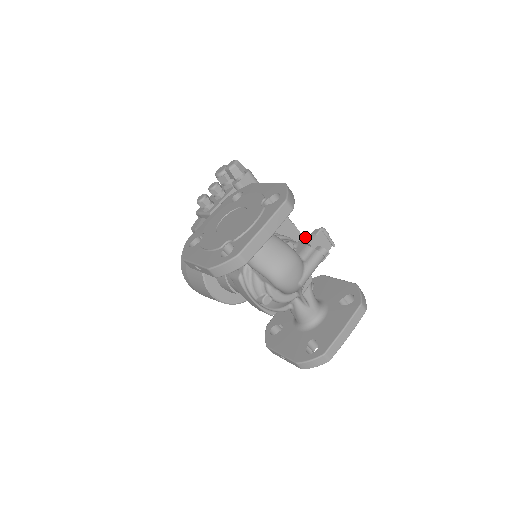
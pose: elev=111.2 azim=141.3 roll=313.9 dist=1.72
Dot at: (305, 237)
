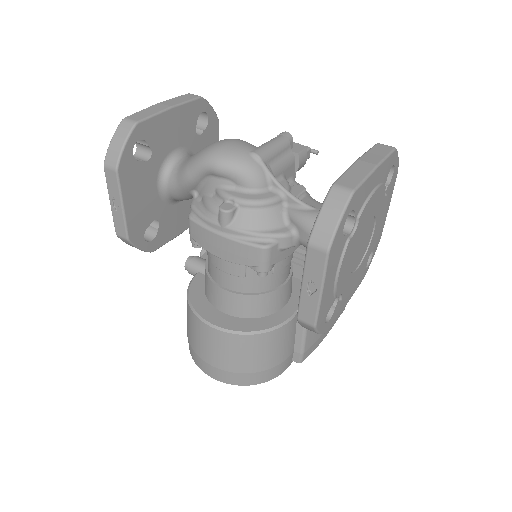
Dot at: occluded
